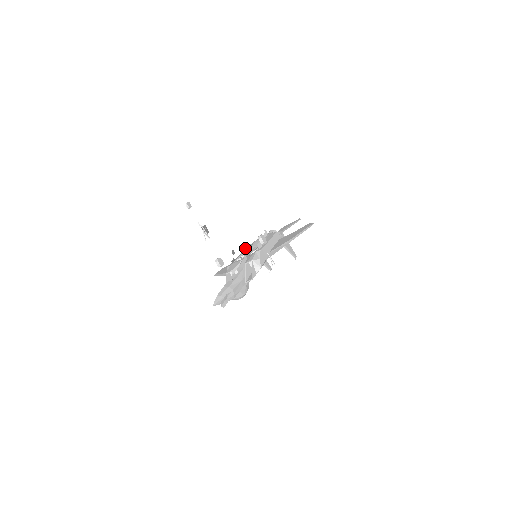
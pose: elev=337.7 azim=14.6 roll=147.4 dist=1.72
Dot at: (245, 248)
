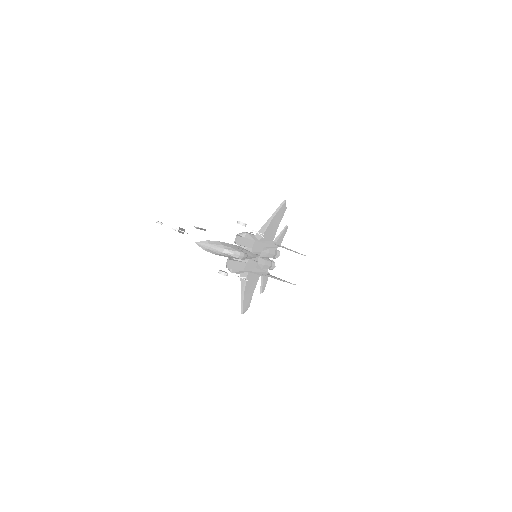
Dot at: (262, 285)
